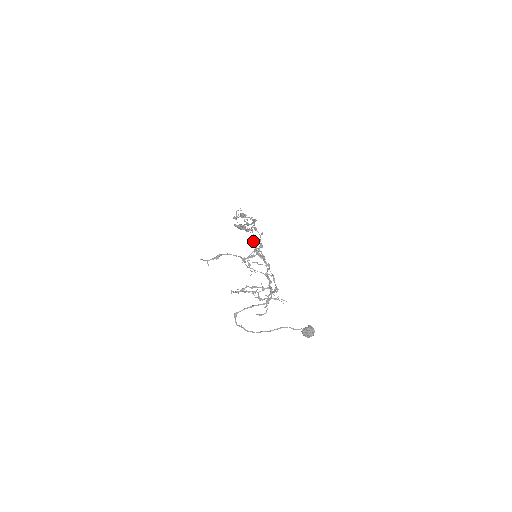
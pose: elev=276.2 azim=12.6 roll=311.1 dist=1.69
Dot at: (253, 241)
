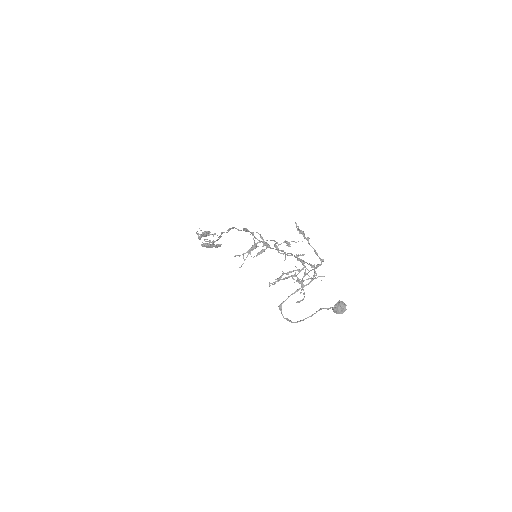
Dot at: (255, 238)
